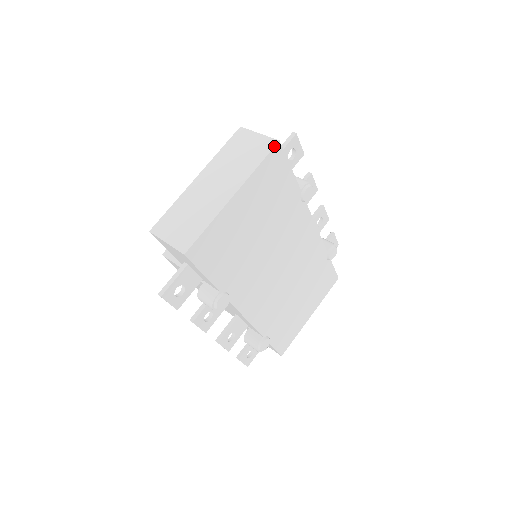
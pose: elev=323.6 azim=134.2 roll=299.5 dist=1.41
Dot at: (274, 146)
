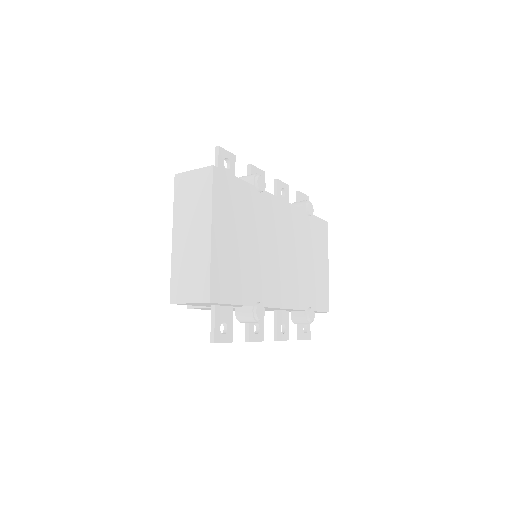
Dot at: (212, 172)
